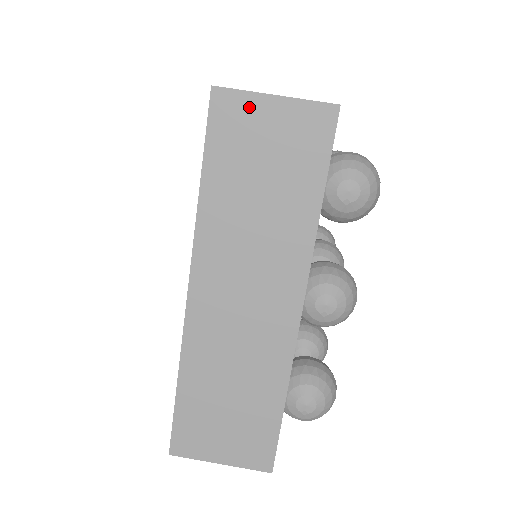
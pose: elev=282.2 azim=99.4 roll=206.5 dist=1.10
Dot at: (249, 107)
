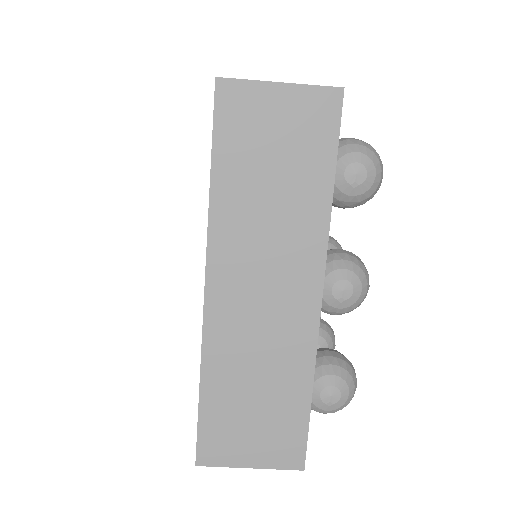
Dot at: (255, 96)
